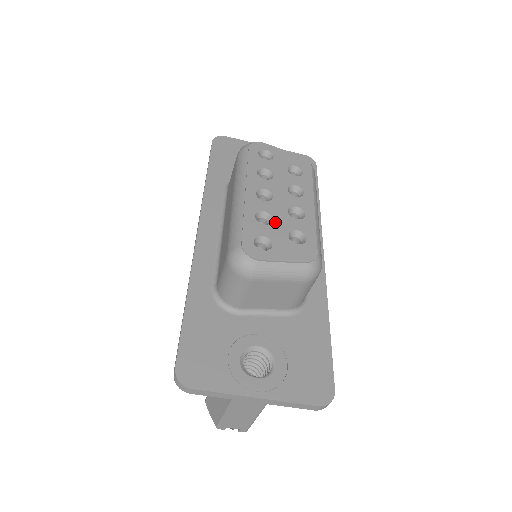
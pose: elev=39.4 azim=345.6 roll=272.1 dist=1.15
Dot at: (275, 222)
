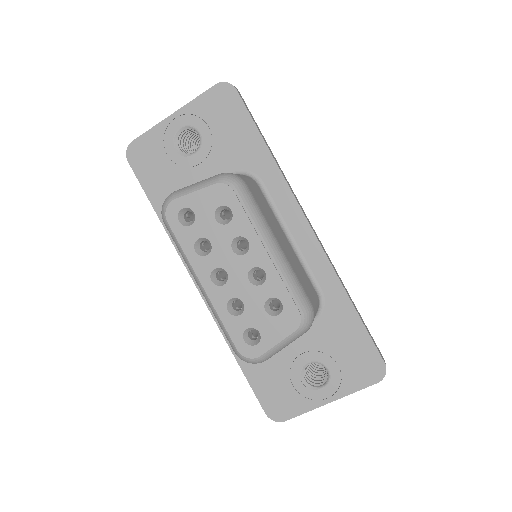
Dot at: (247, 304)
